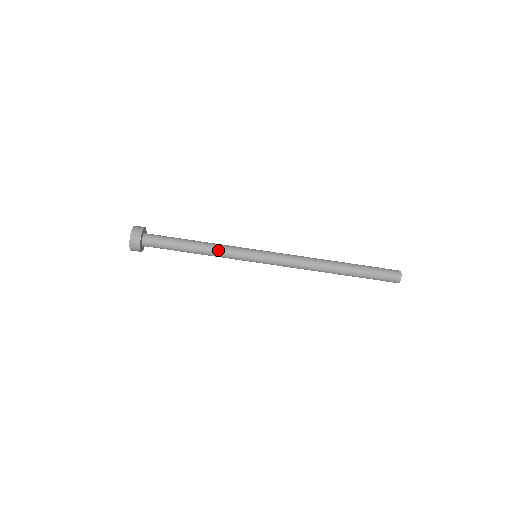
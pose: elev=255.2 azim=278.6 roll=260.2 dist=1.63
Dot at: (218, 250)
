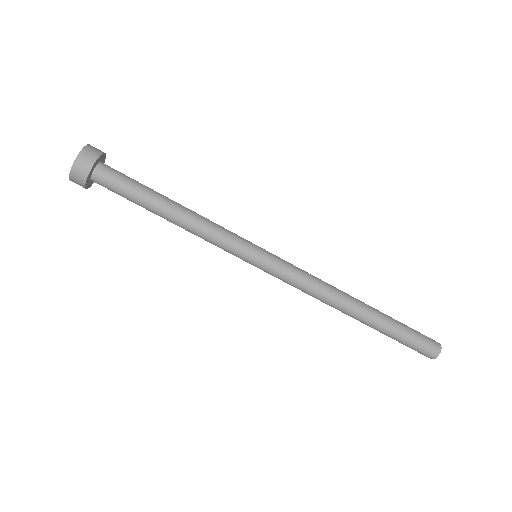
Dot at: (202, 233)
